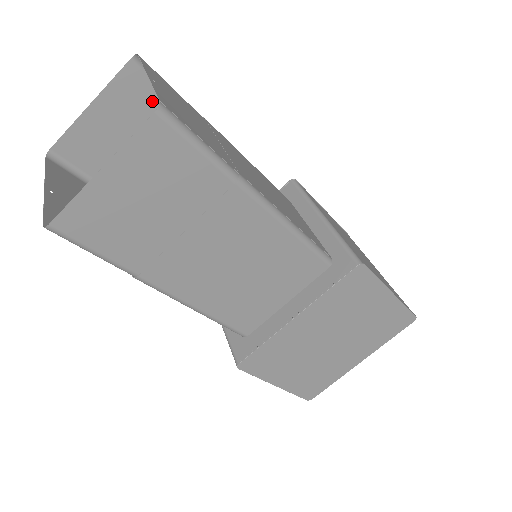
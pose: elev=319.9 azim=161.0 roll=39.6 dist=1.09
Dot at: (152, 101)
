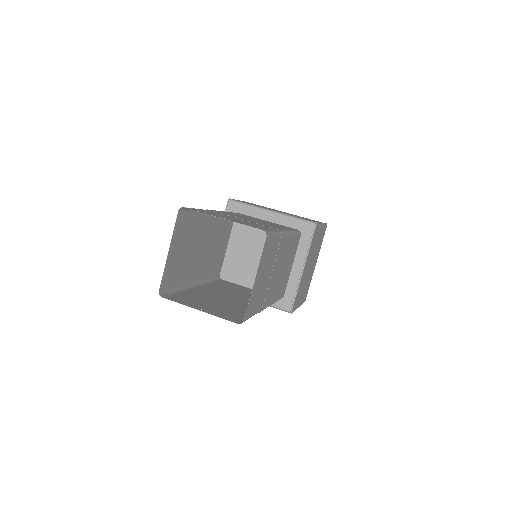
Dot at: (187, 223)
